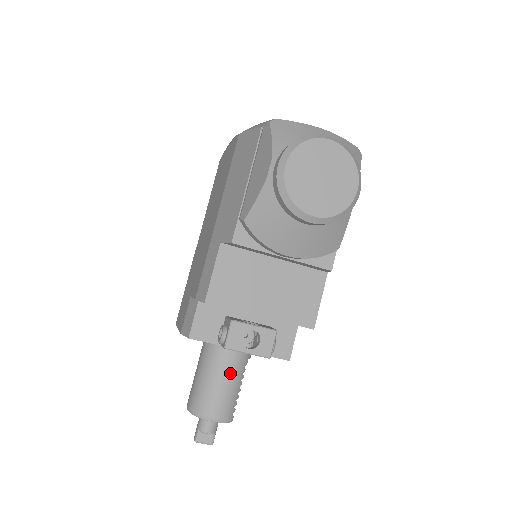
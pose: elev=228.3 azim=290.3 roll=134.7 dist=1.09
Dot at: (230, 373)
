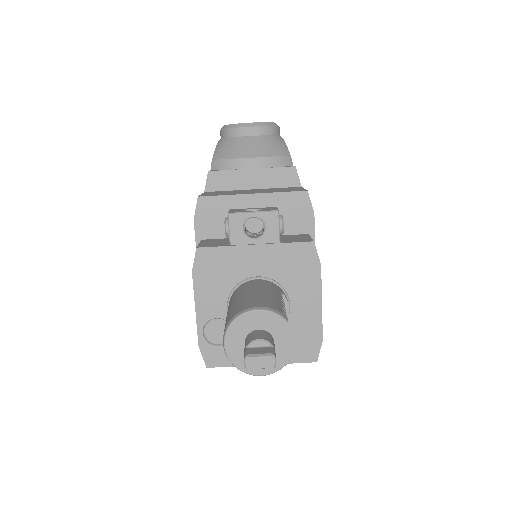
Dot at: (261, 288)
